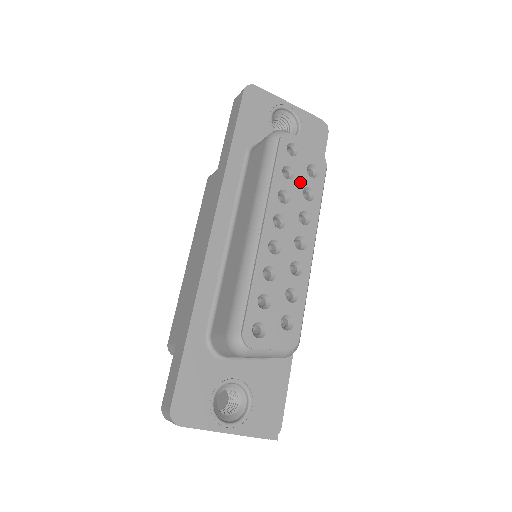
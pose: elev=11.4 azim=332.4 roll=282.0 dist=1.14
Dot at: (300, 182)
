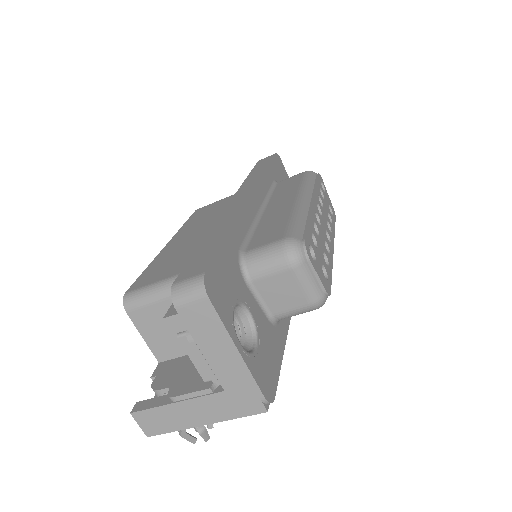
Dot at: (326, 206)
